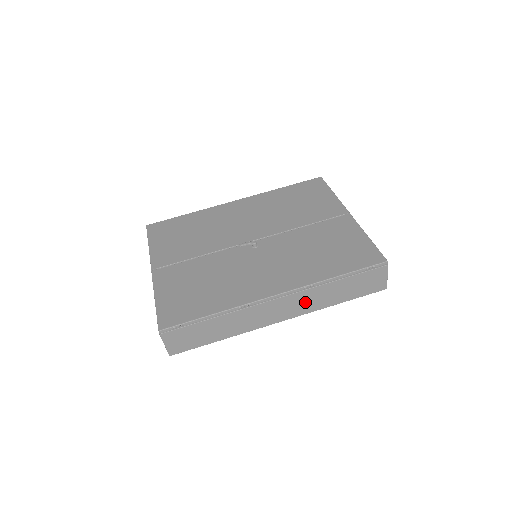
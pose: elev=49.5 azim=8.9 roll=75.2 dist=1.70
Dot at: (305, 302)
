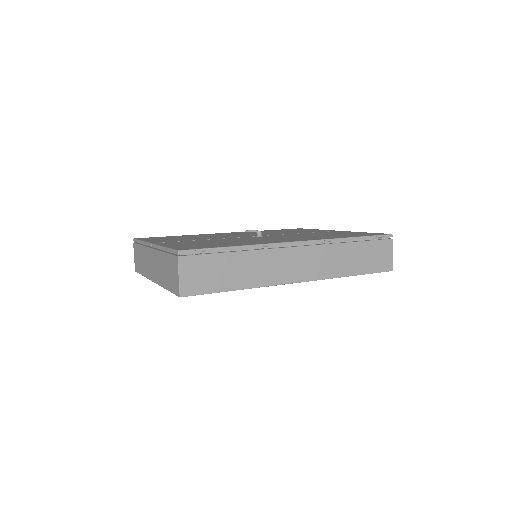
Dot at: (323, 262)
